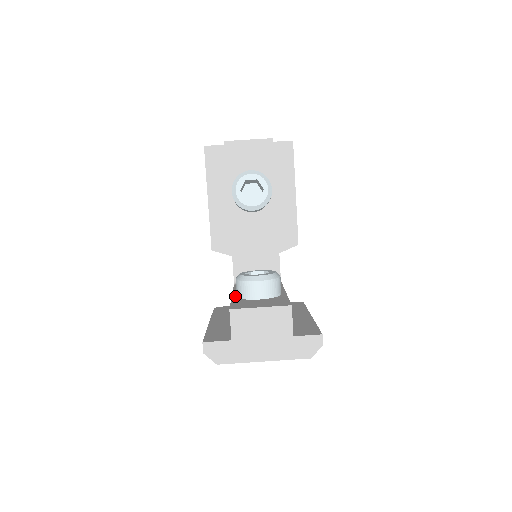
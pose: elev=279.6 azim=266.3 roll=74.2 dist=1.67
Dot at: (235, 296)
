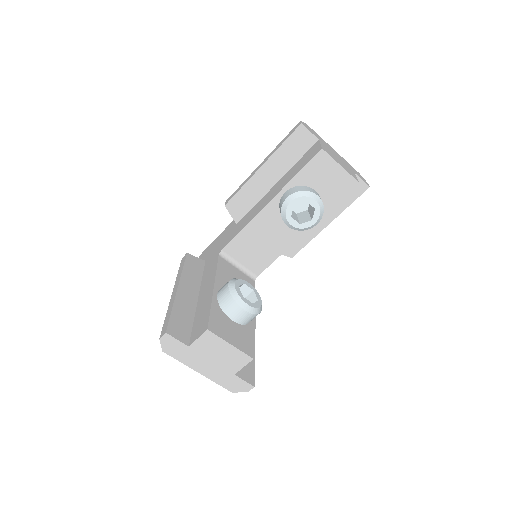
Dot at: (216, 294)
